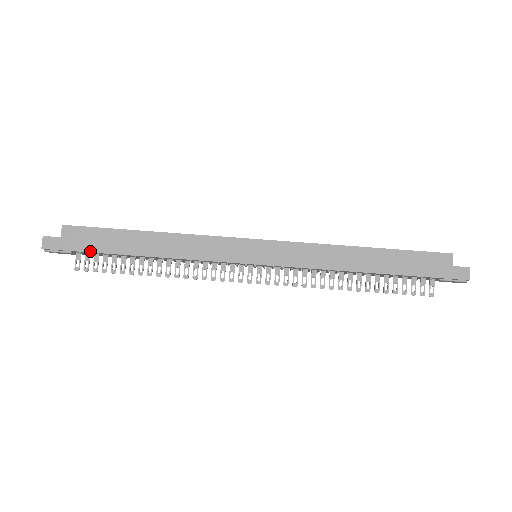
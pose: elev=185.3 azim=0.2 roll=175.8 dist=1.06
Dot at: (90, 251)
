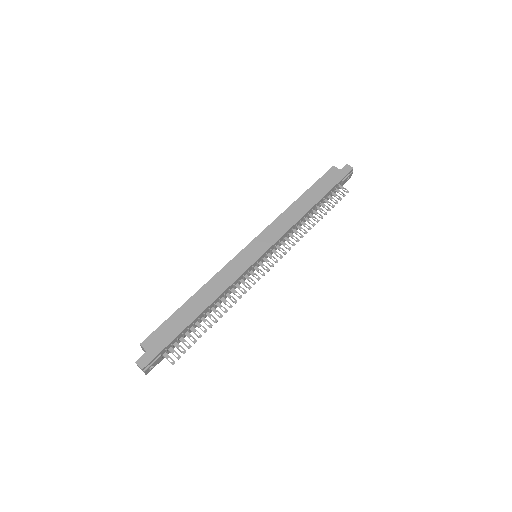
Dot at: (172, 340)
